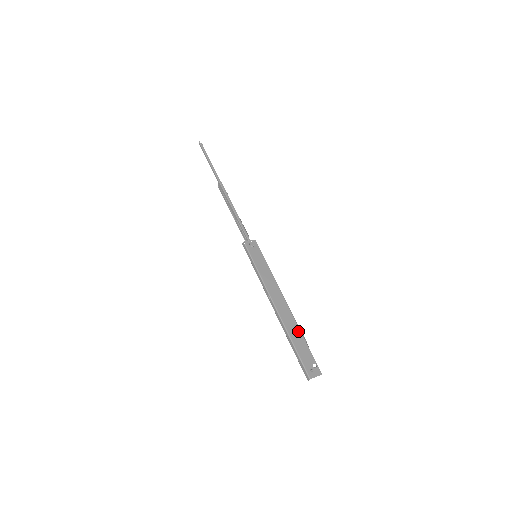
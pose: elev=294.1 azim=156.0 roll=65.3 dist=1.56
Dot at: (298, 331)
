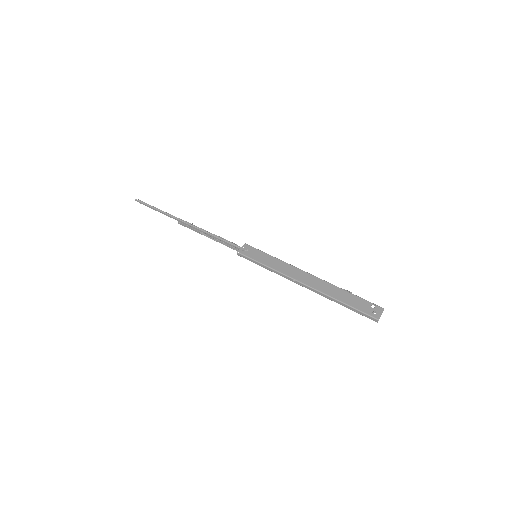
Dot at: (338, 289)
